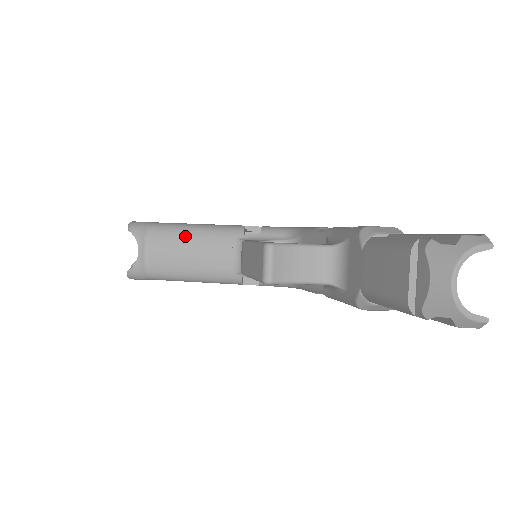
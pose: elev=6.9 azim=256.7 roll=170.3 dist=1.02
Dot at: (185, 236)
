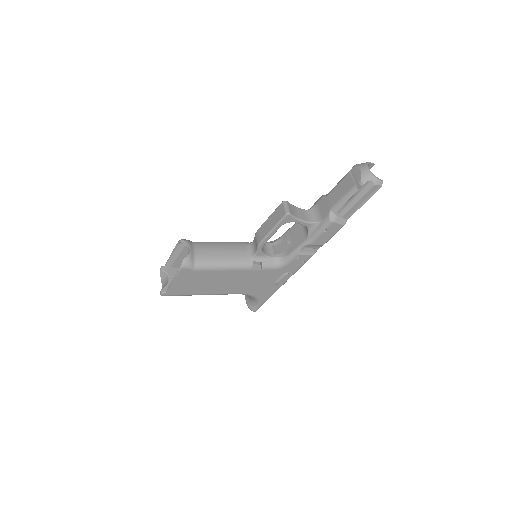
Dot at: (216, 243)
